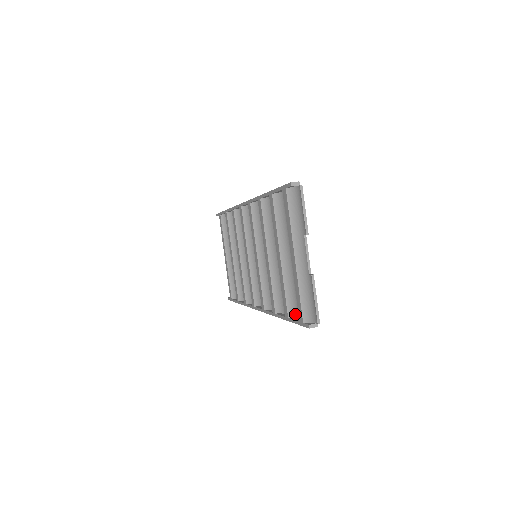
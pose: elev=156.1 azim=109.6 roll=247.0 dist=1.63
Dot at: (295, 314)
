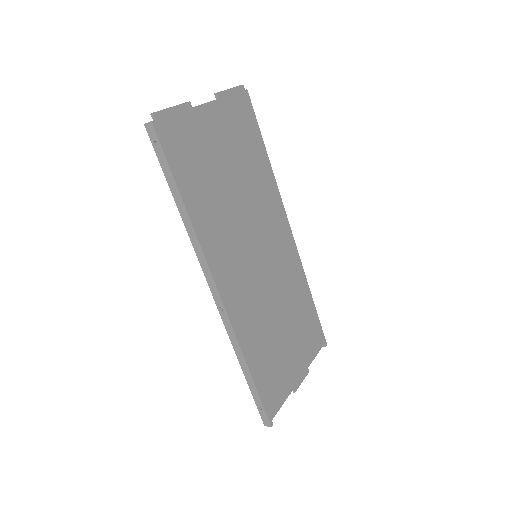
Dot at: (176, 173)
